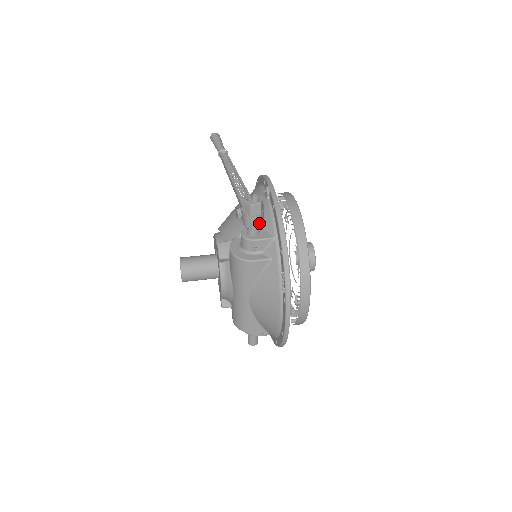
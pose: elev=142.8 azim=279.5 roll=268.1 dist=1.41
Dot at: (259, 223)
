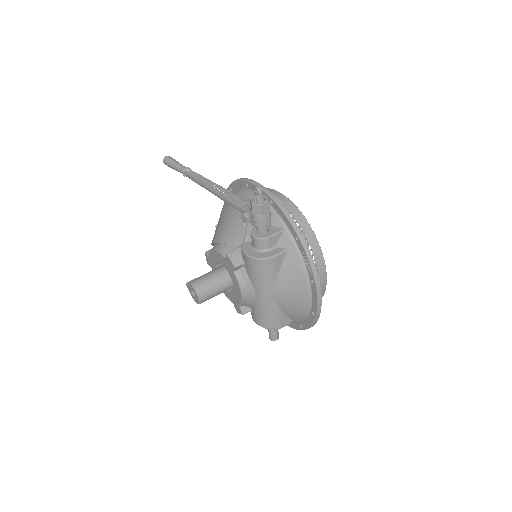
Dot at: (270, 220)
